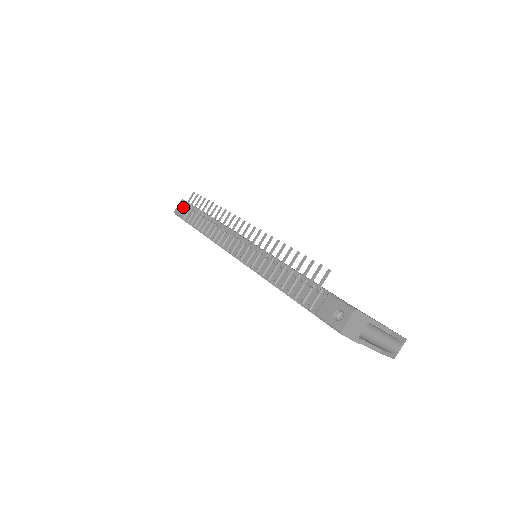
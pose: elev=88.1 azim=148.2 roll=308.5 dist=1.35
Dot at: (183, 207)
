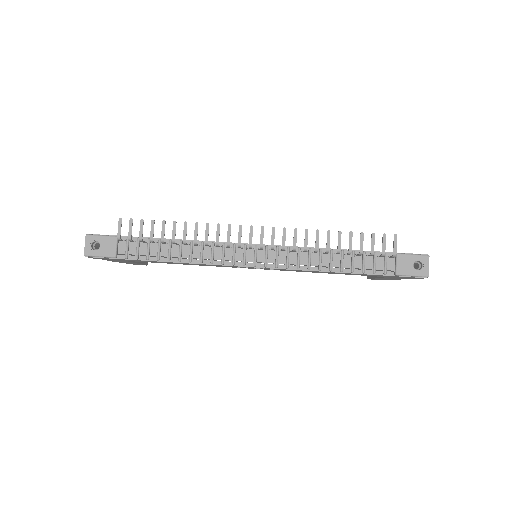
Dot at: (101, 243)
